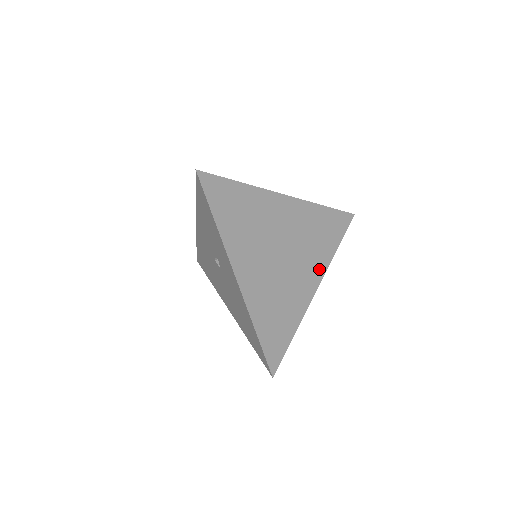
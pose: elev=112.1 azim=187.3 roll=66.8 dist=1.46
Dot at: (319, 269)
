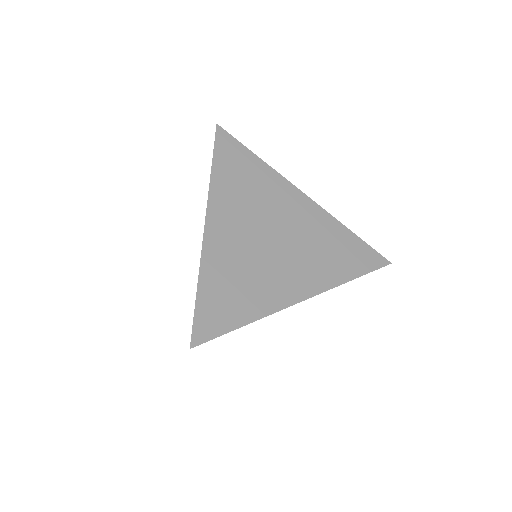
Dot at: (316, 283)
